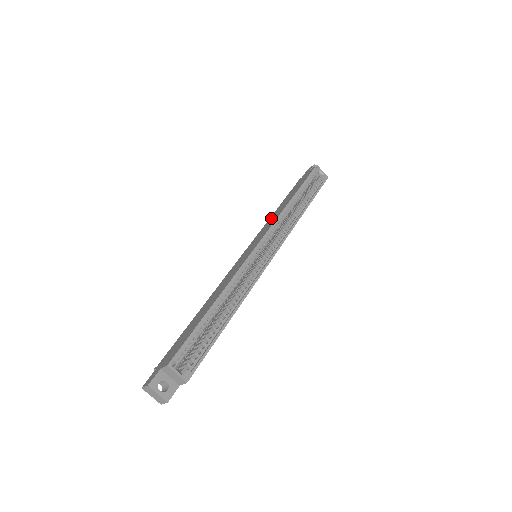
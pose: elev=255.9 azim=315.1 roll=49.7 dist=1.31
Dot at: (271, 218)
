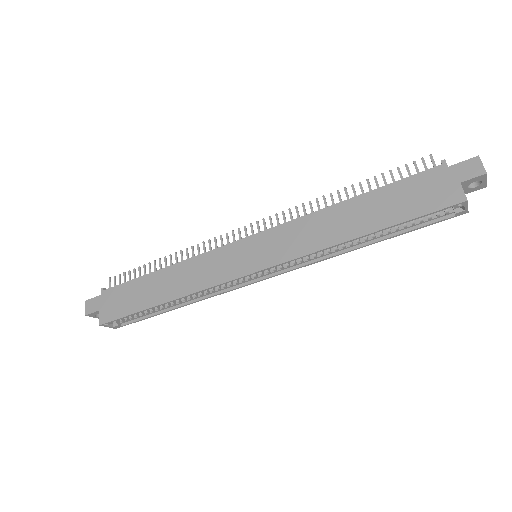
Dot at: (319, 220)
